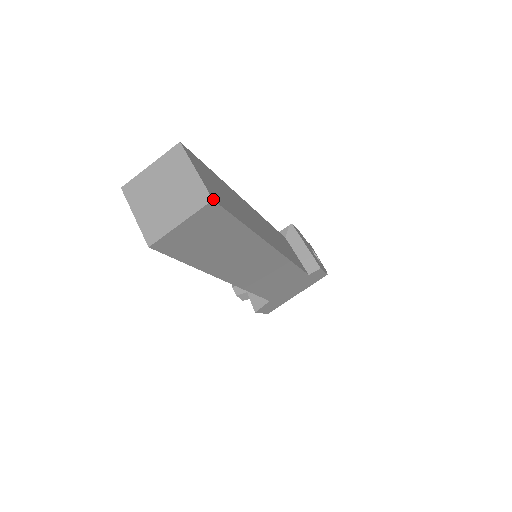
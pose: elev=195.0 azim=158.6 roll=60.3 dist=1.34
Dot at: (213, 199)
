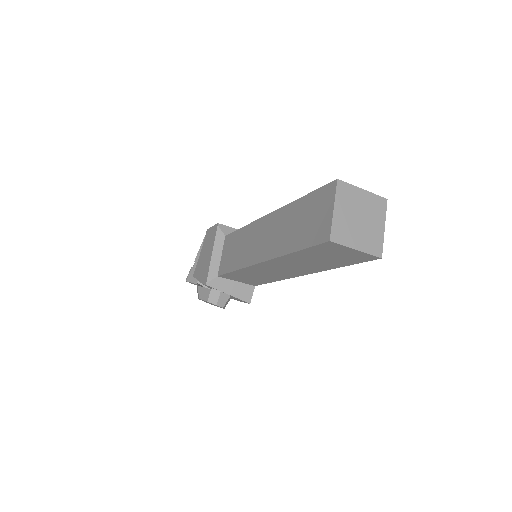
Dot at: (385, 199)
